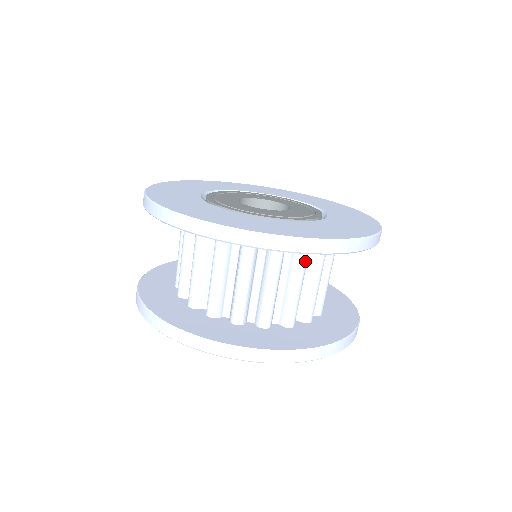
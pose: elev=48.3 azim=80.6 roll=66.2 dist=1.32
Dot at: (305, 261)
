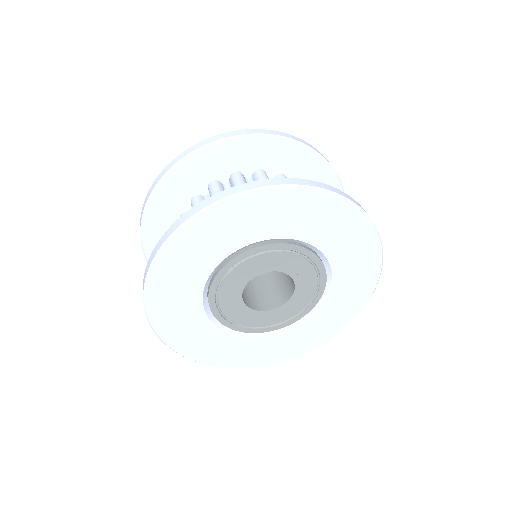
Dot at: (241, 181)
